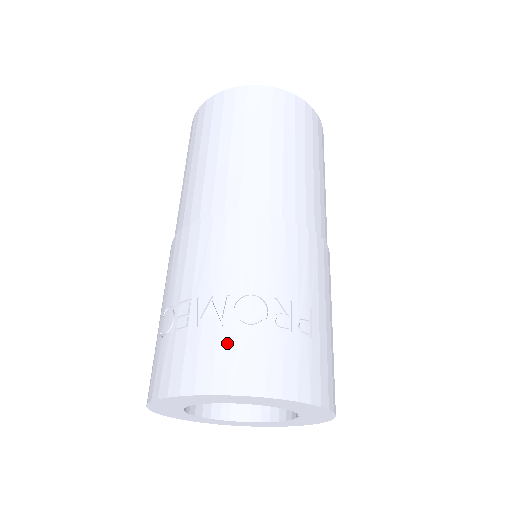
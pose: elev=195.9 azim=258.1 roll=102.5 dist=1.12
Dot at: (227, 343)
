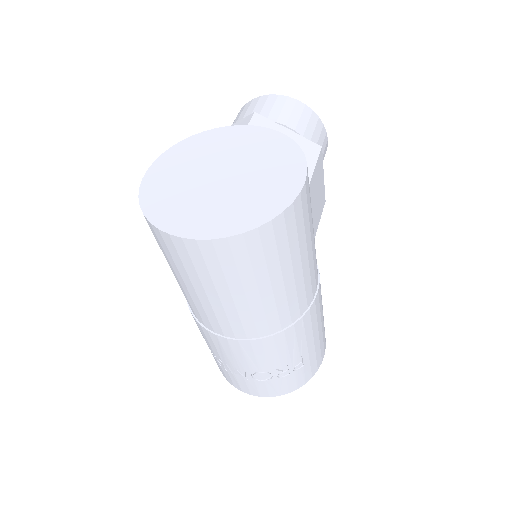
Dot at: (253, 385)
